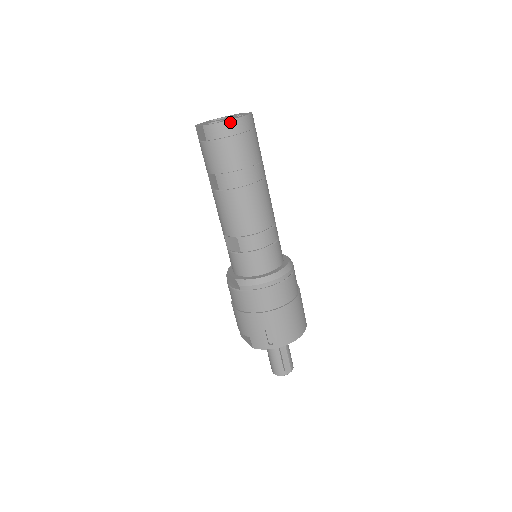
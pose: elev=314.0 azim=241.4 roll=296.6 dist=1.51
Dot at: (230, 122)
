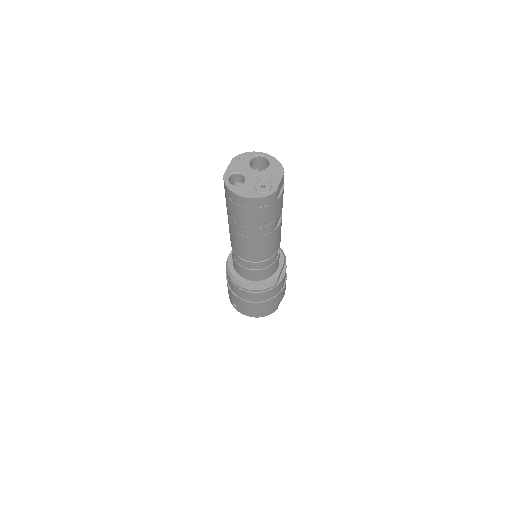
Dot at: (238, 196)
